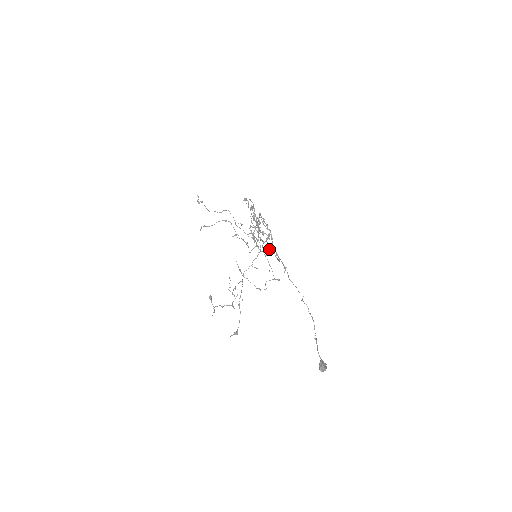
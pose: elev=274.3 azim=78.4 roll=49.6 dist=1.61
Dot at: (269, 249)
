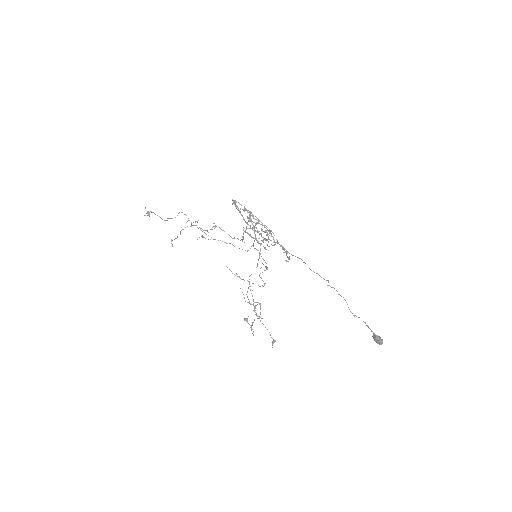
Dot at: occluded
